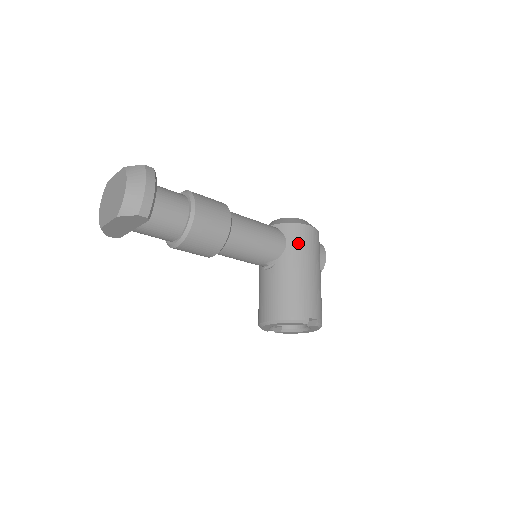
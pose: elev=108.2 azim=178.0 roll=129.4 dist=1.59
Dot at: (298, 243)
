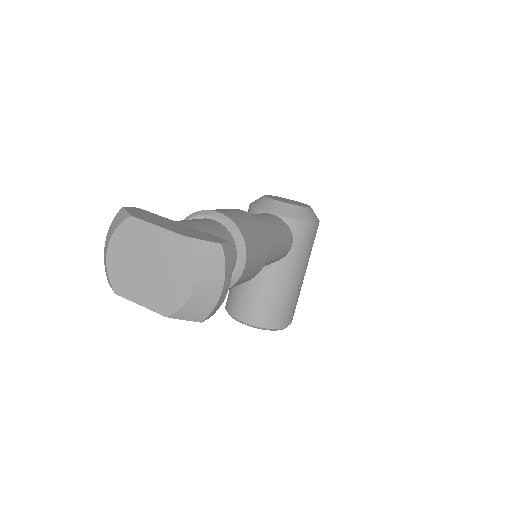
Dot at: (303, 247)
